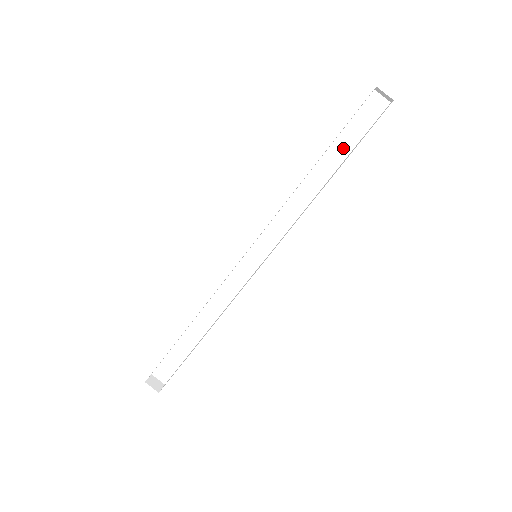
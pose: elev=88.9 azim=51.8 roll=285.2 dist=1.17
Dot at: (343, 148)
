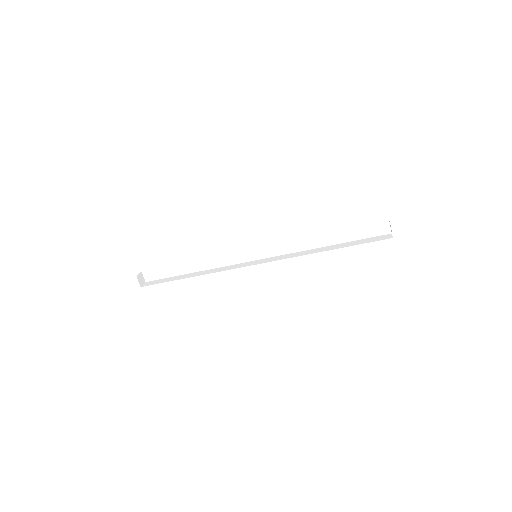
Dot at: (349, 236)
